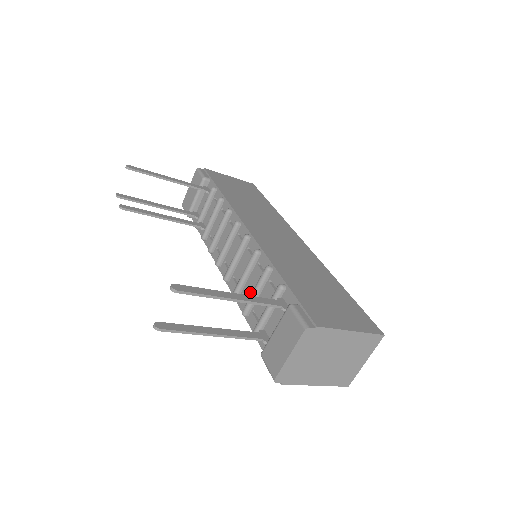
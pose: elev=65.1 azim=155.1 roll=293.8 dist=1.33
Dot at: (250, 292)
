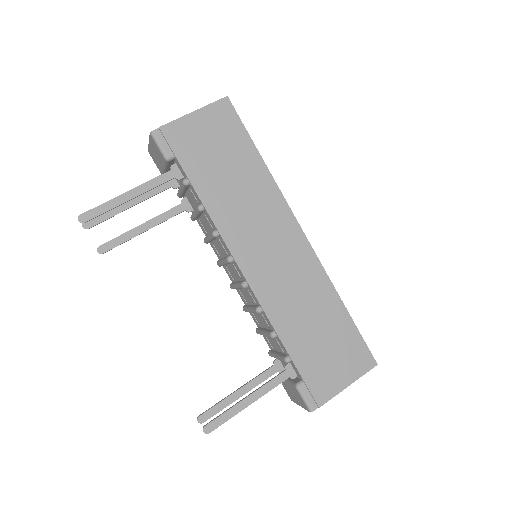
Dot at: (259, 322)
